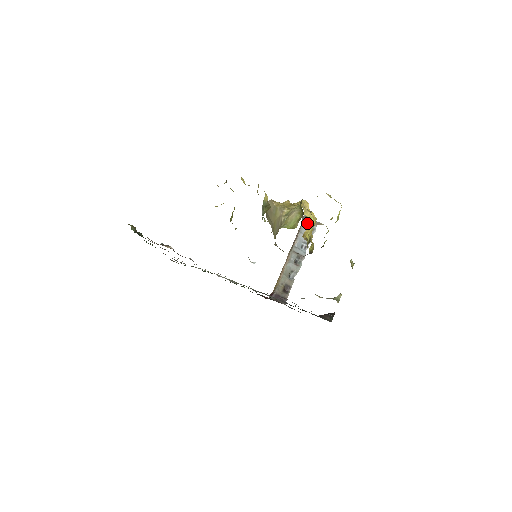
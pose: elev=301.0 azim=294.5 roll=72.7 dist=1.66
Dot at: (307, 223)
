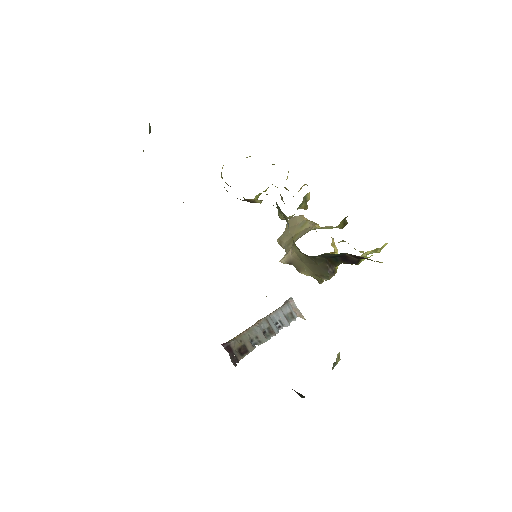
Dot at: occluded
